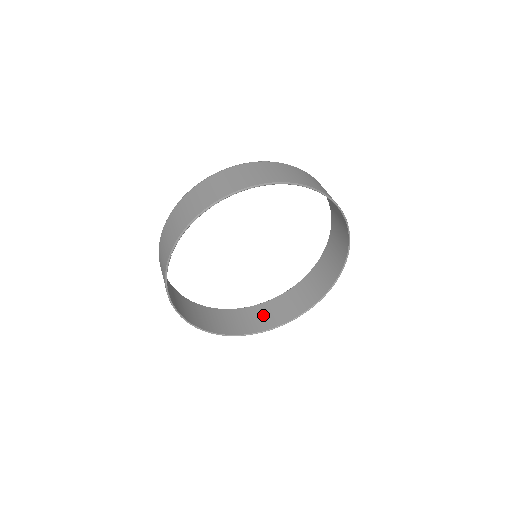
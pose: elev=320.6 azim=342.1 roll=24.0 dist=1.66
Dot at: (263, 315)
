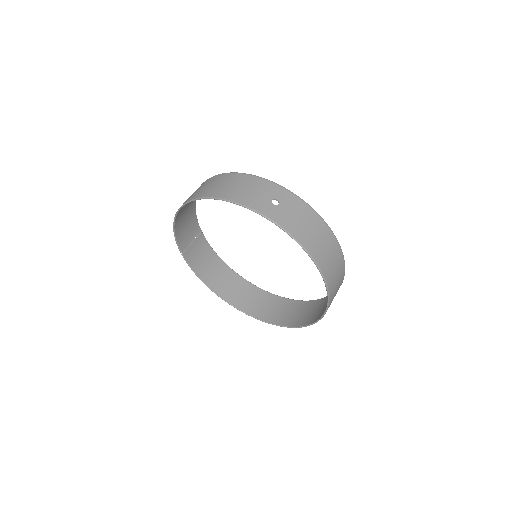
Dot at: (309, 311)
